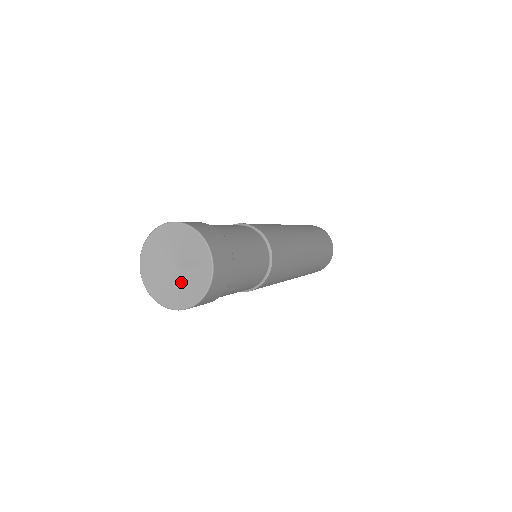
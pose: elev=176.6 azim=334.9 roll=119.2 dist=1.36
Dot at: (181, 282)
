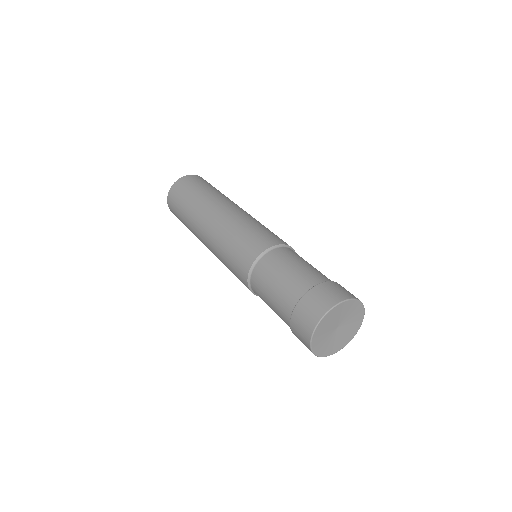
Dot at: (341, 335)
